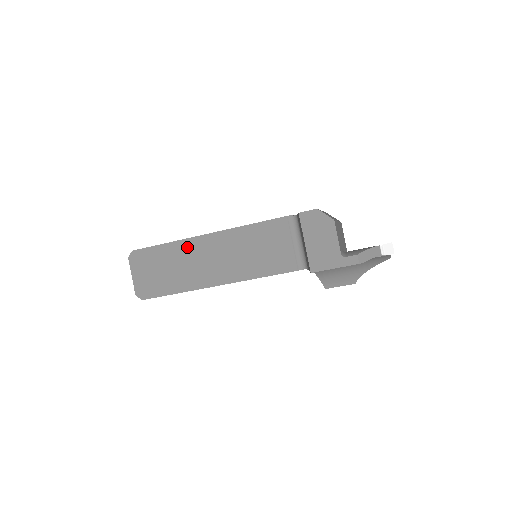
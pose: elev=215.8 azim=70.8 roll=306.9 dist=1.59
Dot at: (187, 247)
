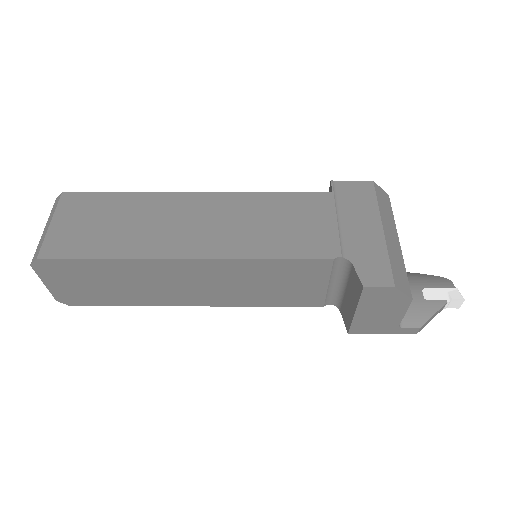
Dot at: (148, 268)
